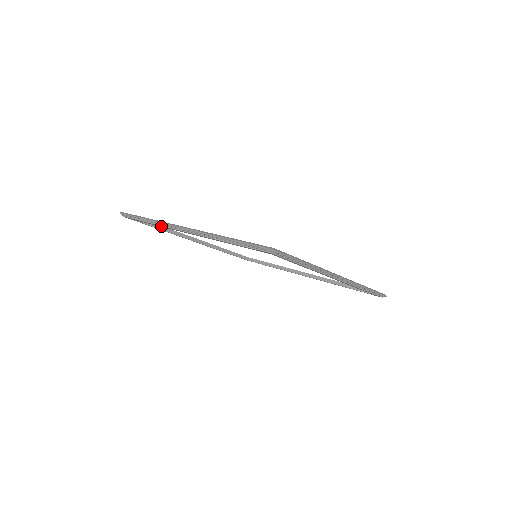
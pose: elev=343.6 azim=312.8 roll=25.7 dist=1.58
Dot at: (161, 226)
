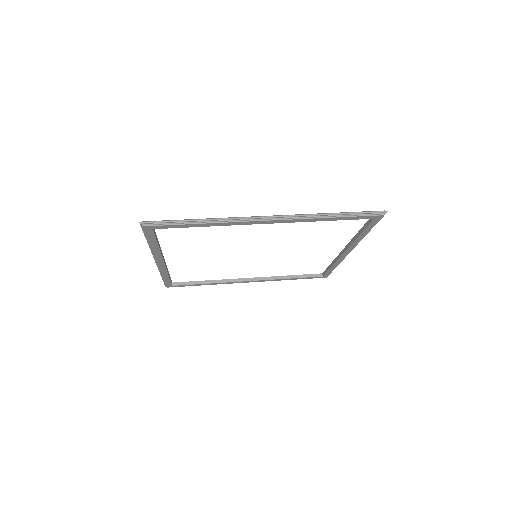
Dot at: (220, 224)
